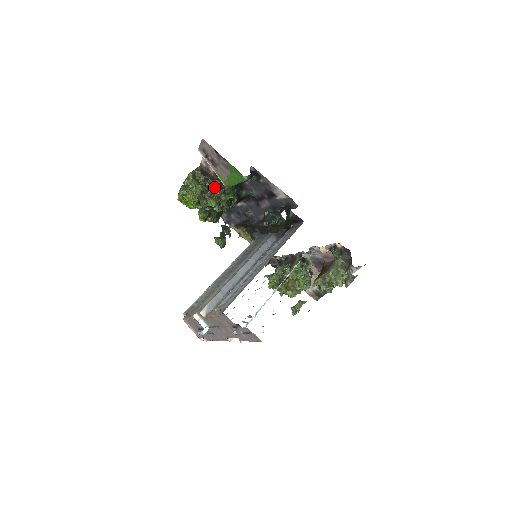
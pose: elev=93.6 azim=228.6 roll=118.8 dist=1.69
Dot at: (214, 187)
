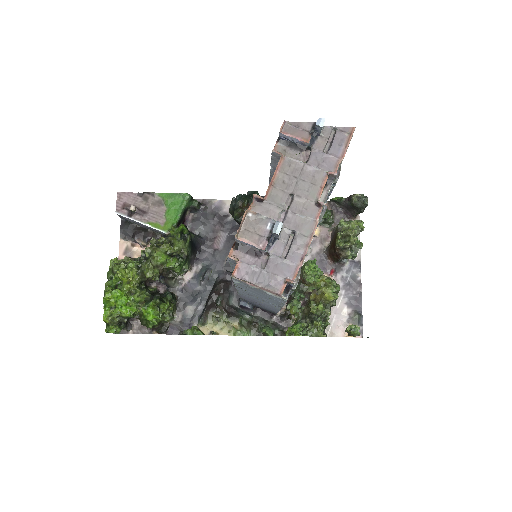
Dot at: occluded
